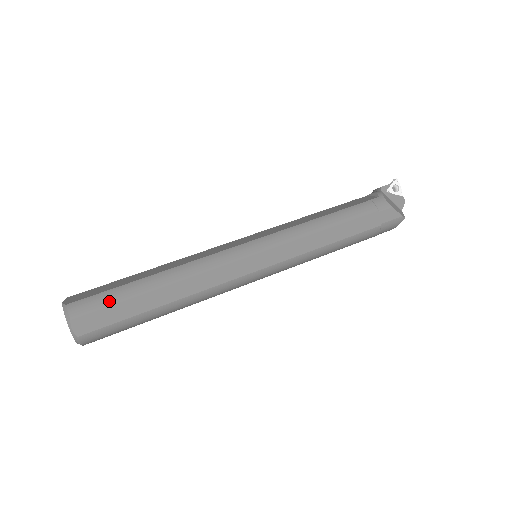
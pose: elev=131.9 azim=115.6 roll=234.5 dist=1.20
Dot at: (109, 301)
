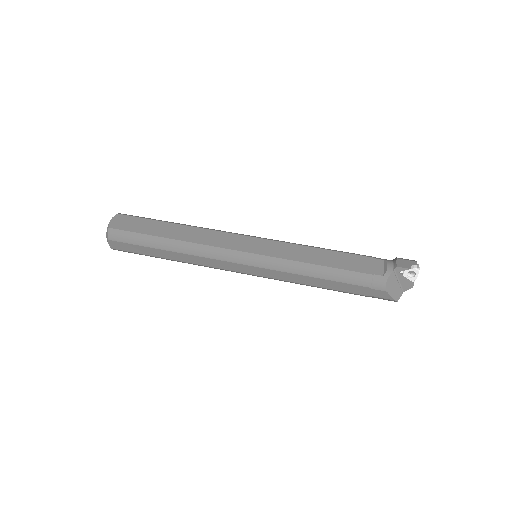
Dot at: (134, 241)
